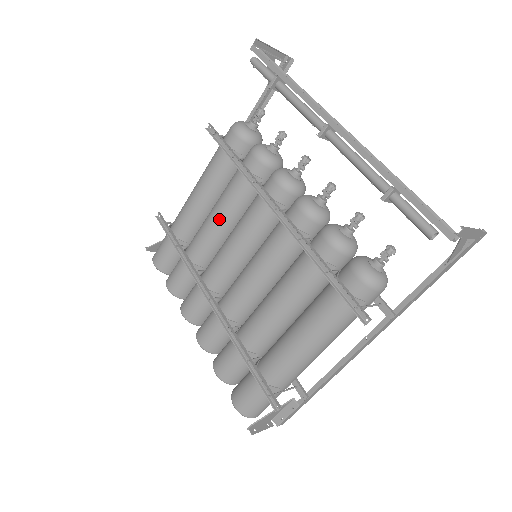
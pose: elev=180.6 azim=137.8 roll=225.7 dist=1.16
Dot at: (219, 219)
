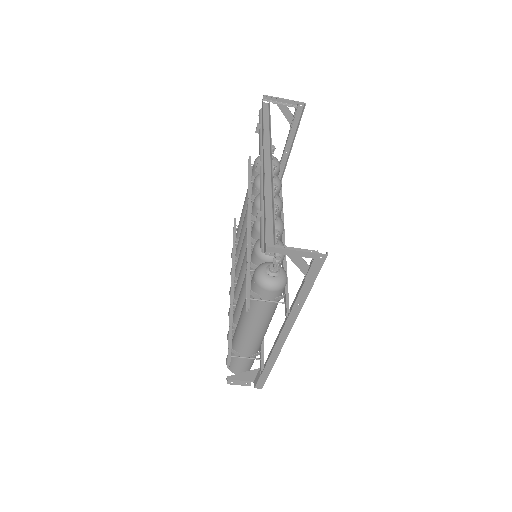
Dot at: (244, 226)
